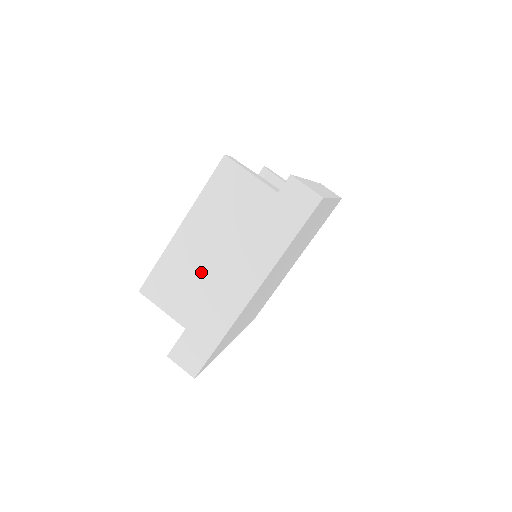
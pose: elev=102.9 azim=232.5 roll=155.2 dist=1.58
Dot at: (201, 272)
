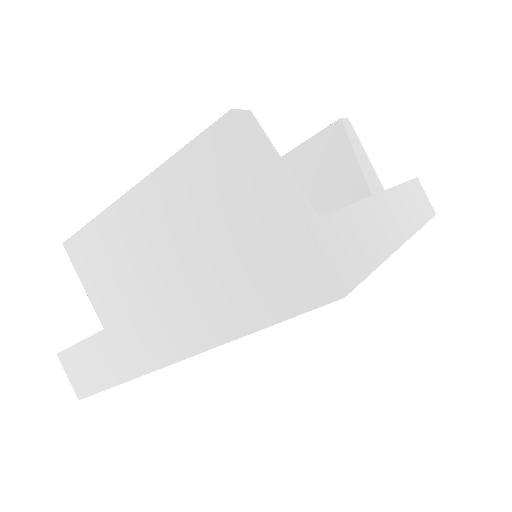
Dot at: (140, 269)
